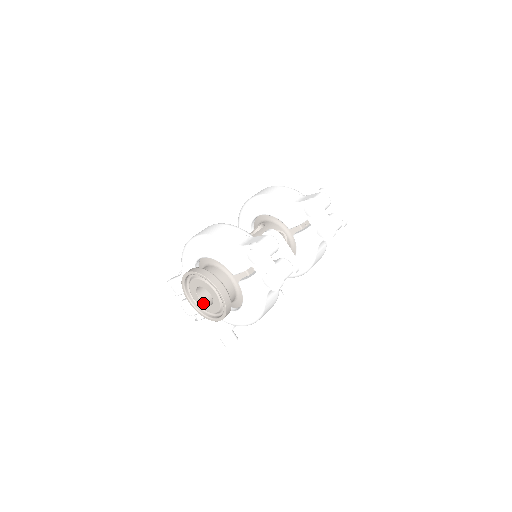
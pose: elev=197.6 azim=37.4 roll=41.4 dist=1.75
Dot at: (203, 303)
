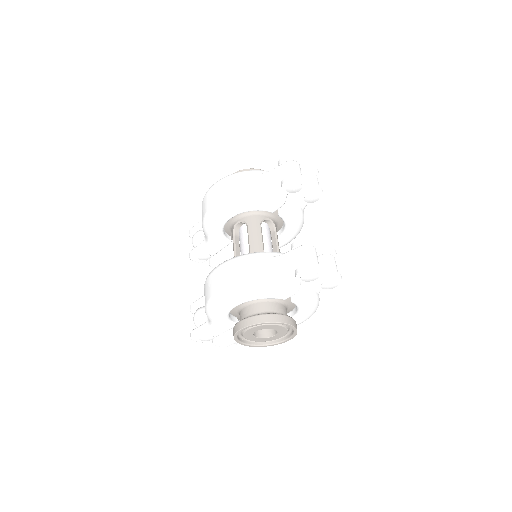
Dot at: (264, 338)
